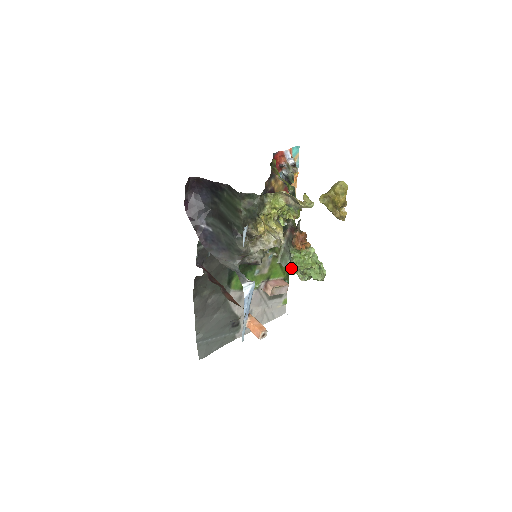
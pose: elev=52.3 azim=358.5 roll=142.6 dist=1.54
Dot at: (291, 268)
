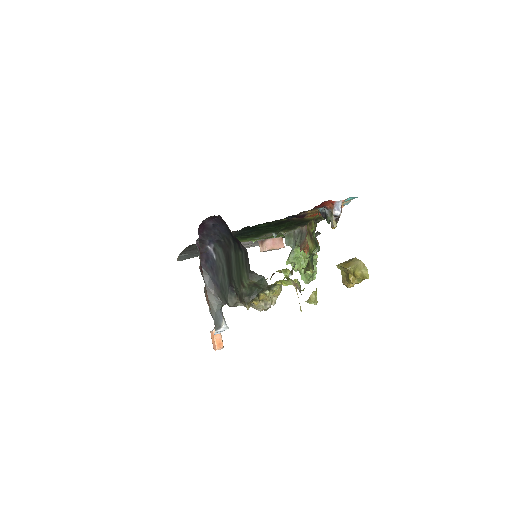
Dot at: (288, 258)
